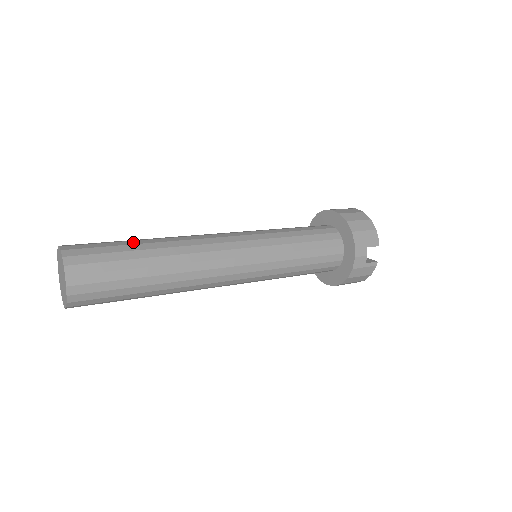
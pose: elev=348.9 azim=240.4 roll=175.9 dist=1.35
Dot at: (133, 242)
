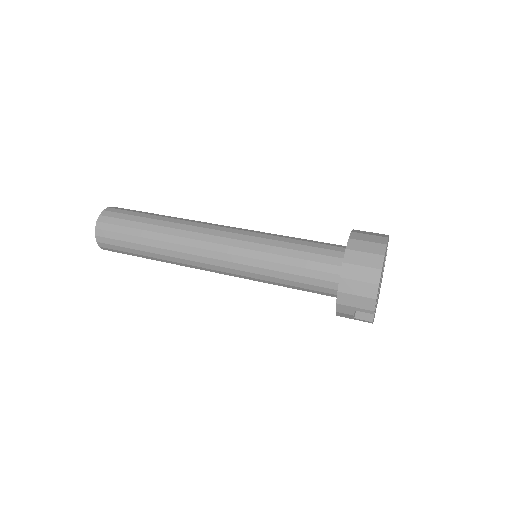
Dot at: (143, 226)
